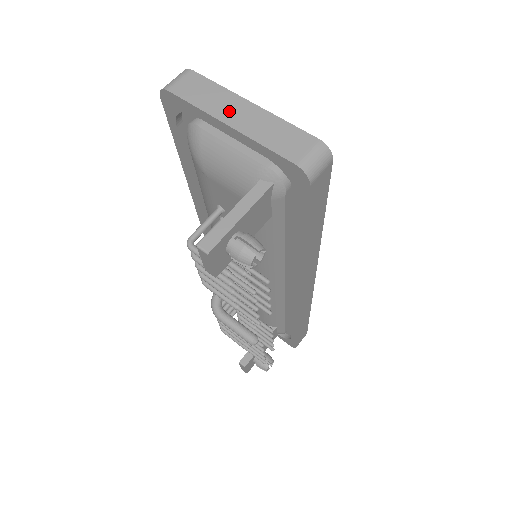
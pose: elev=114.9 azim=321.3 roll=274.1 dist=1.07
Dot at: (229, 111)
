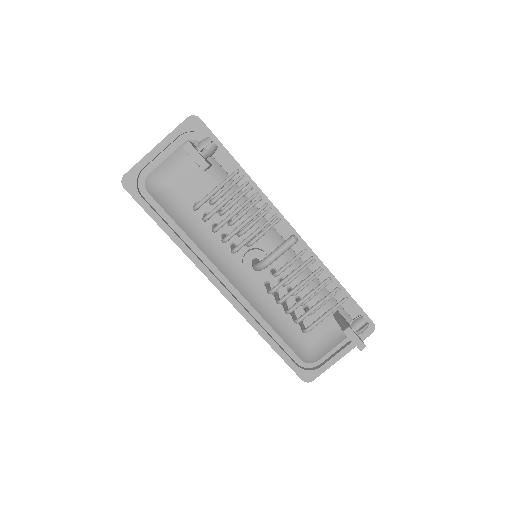
Dot at: occluded
